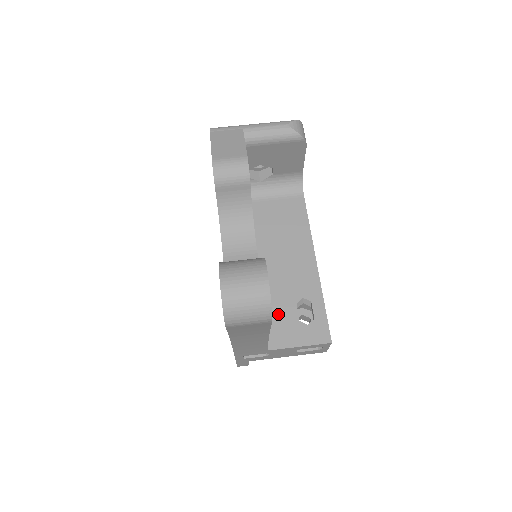
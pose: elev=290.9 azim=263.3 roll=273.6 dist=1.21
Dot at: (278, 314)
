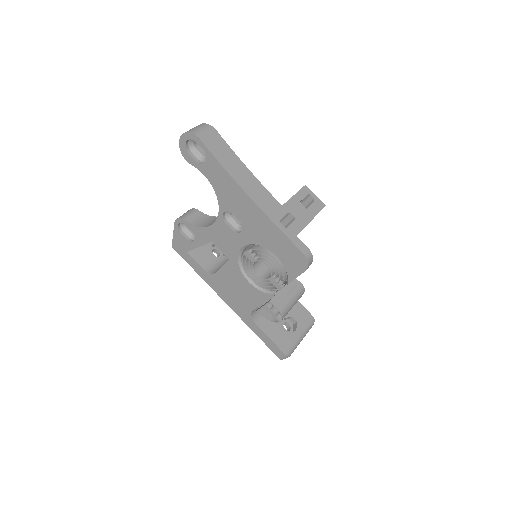
Dot at: occluded
